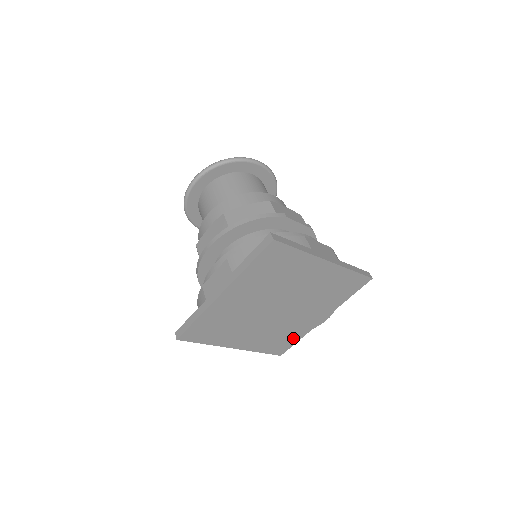
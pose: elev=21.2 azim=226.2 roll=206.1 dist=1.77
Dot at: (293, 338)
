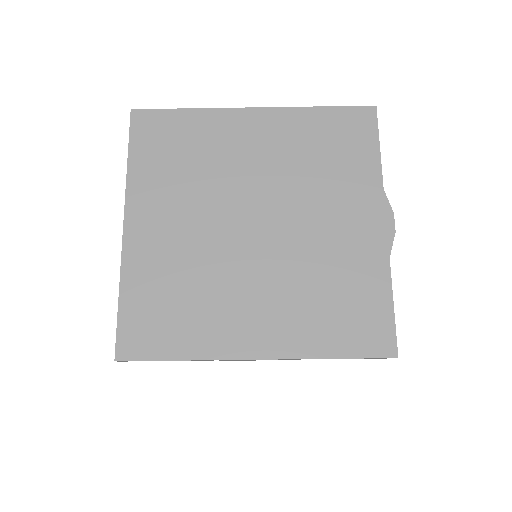
Dot at: (371, 293)
